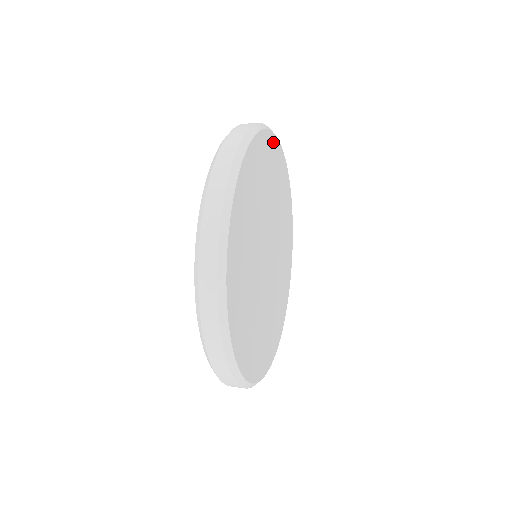
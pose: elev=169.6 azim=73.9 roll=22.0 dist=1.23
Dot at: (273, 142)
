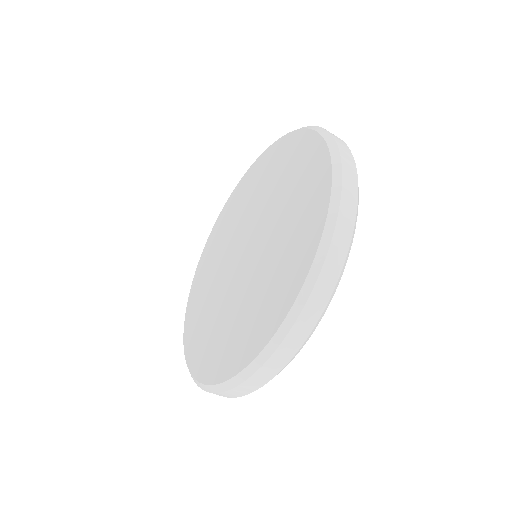
Dot at: occluded
